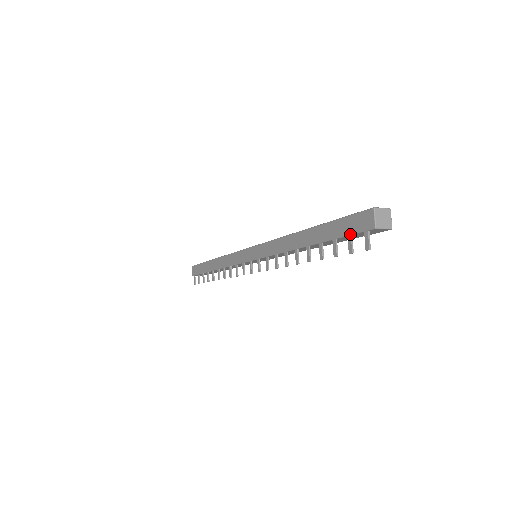
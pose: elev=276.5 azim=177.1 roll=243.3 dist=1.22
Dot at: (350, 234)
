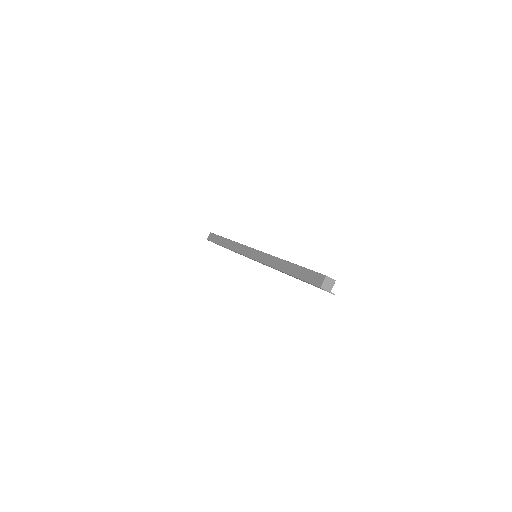
Dot at: occluded
